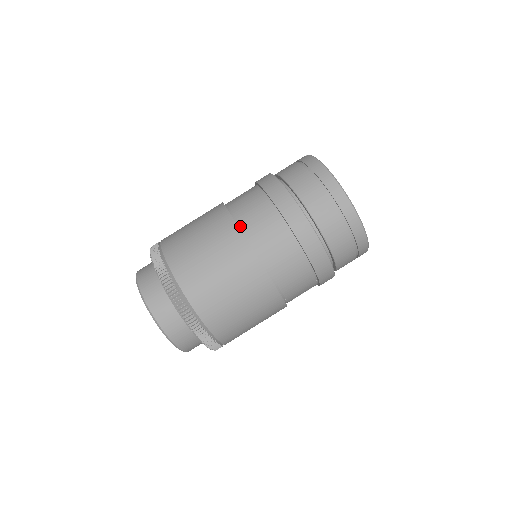
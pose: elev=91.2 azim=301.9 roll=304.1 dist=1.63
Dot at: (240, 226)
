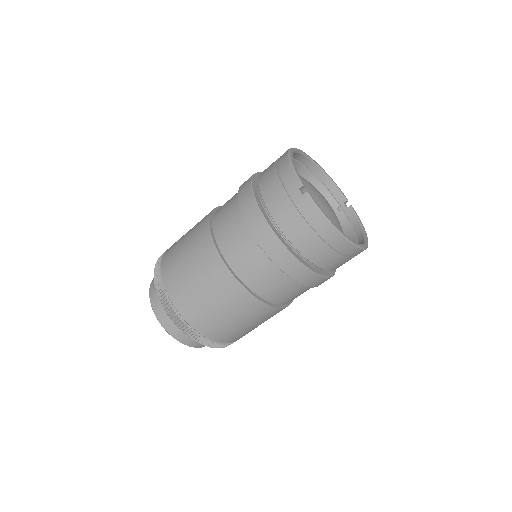
Dot at: (255, 292)
